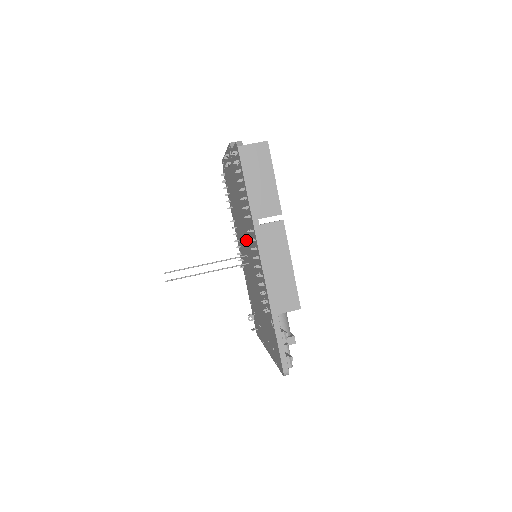
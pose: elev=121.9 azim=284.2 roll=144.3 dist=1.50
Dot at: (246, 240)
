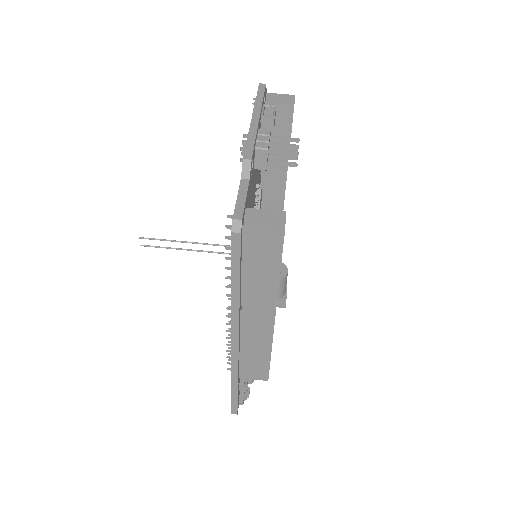
Dot at: occluded
